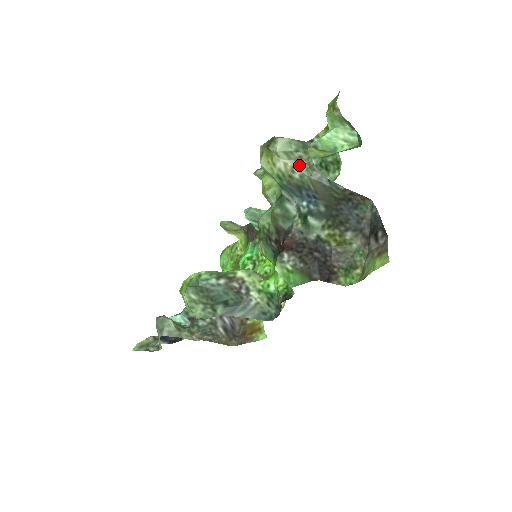
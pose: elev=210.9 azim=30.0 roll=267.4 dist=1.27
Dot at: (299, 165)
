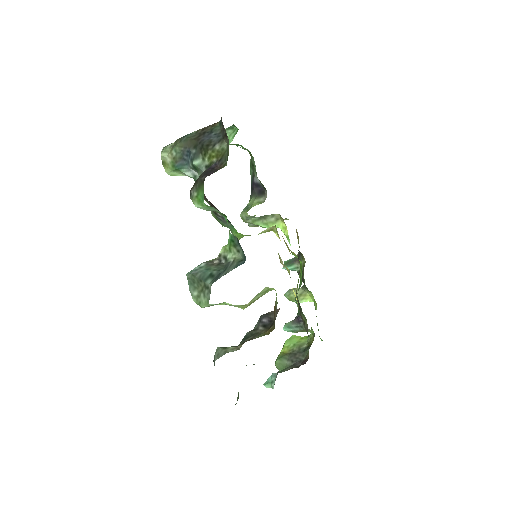
Dot at: (172, 149)
